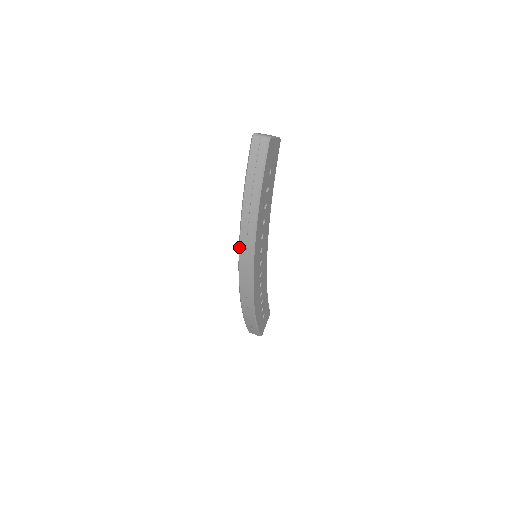
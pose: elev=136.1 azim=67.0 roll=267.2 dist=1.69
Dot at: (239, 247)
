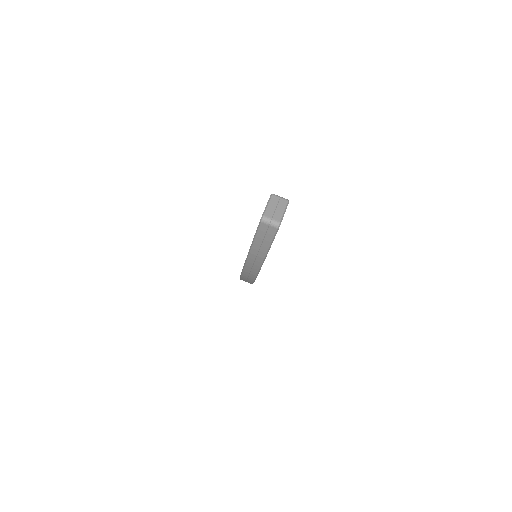
Dot at: (242, 272)
